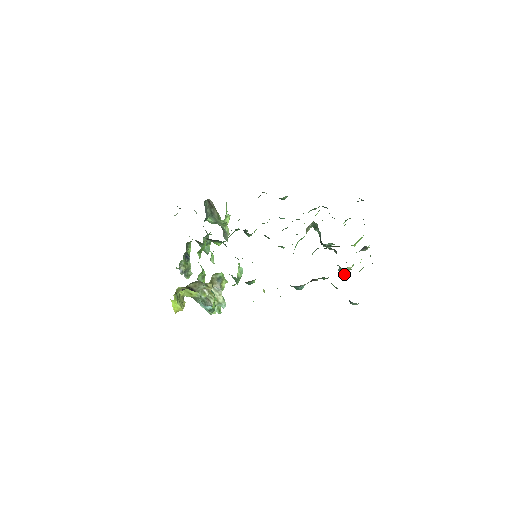
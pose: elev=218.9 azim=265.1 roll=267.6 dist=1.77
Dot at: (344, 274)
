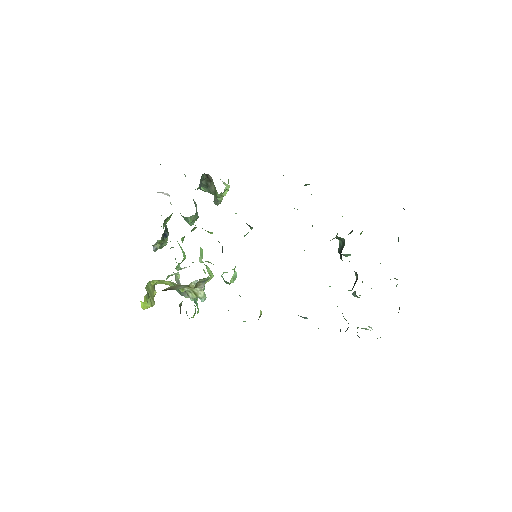
Dot at: occluded
